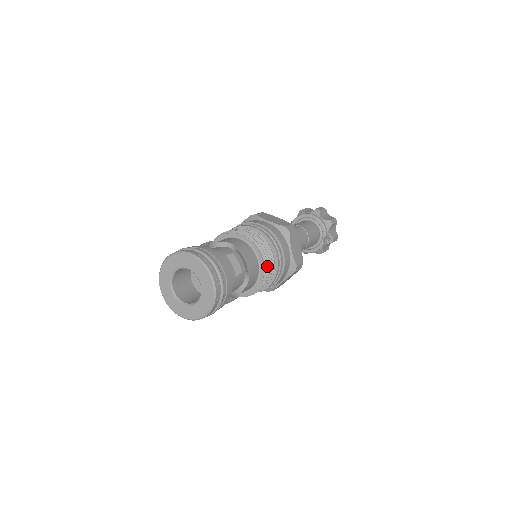
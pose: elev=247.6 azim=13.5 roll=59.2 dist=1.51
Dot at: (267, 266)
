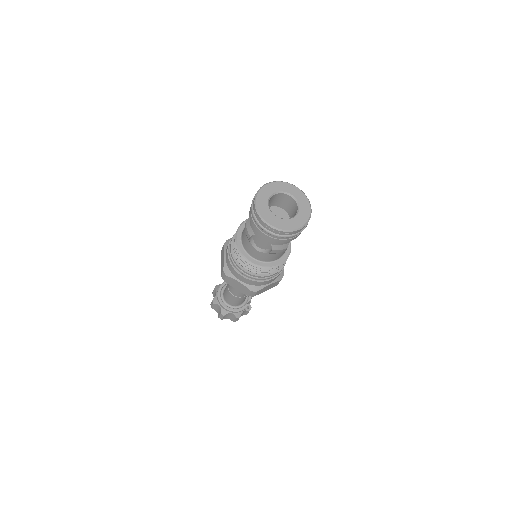
Dot at: occluded
